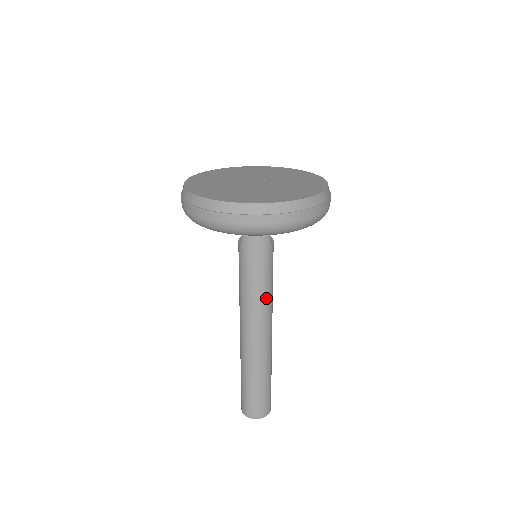
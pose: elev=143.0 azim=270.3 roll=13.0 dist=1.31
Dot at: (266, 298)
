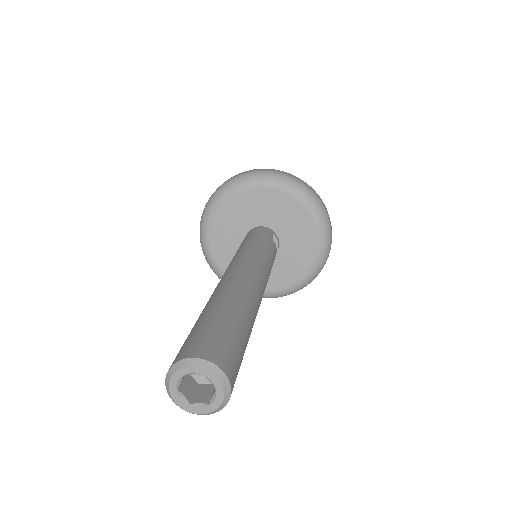
Dot at: (259, 256)
